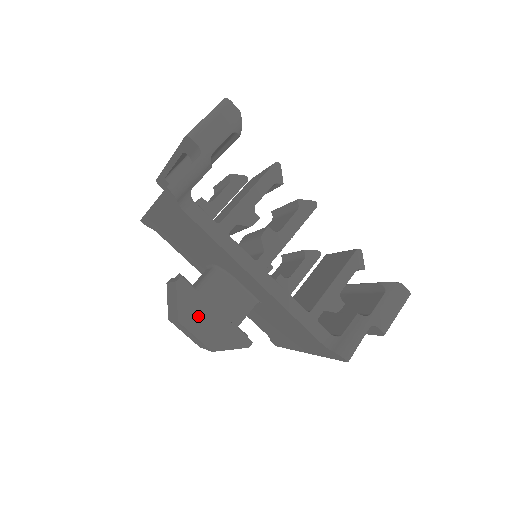
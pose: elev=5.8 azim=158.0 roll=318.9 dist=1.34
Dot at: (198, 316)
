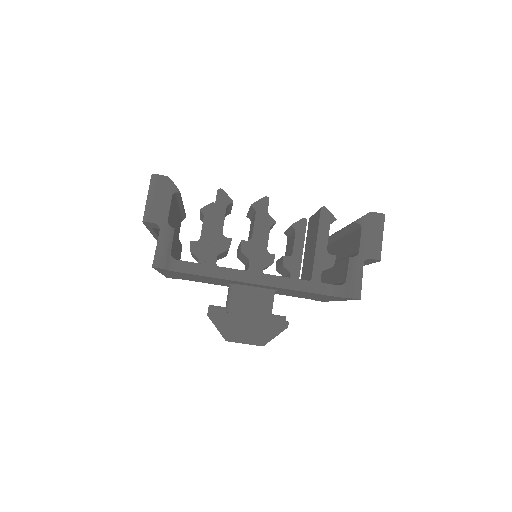
Dot at: (237, 329)
